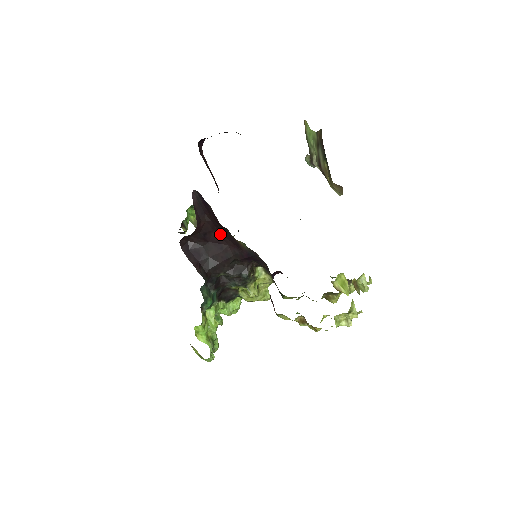
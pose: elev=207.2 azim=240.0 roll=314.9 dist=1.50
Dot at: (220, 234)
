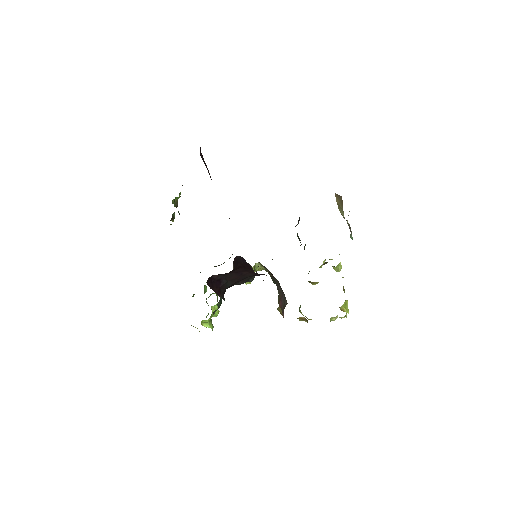
Dot at: (245, 269)
